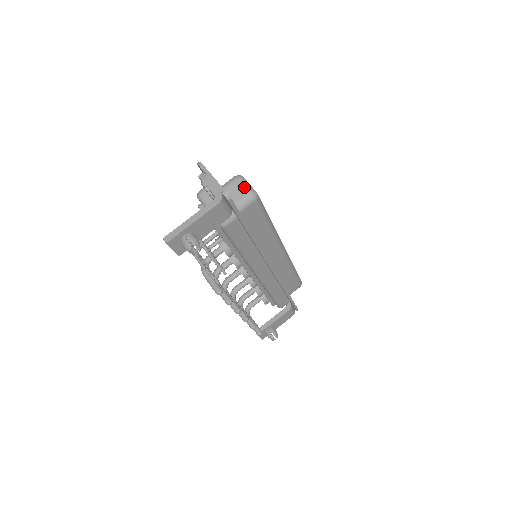
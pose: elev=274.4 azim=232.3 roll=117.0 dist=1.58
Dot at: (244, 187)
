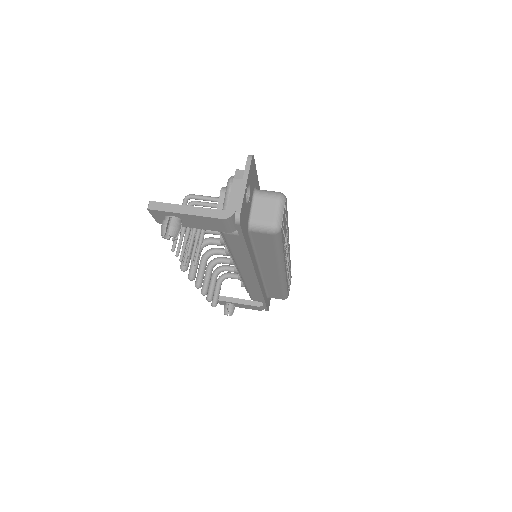
Dot at: (275, 213)
